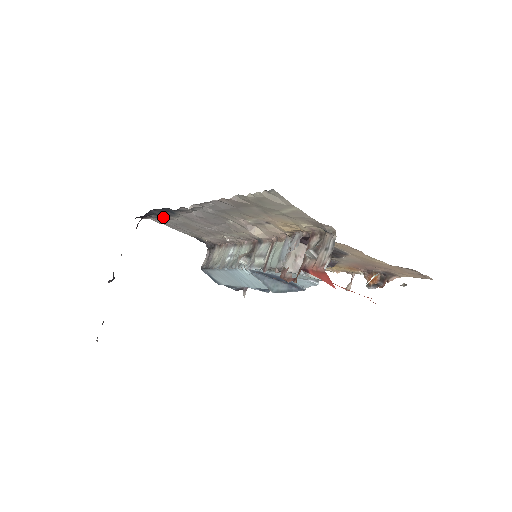
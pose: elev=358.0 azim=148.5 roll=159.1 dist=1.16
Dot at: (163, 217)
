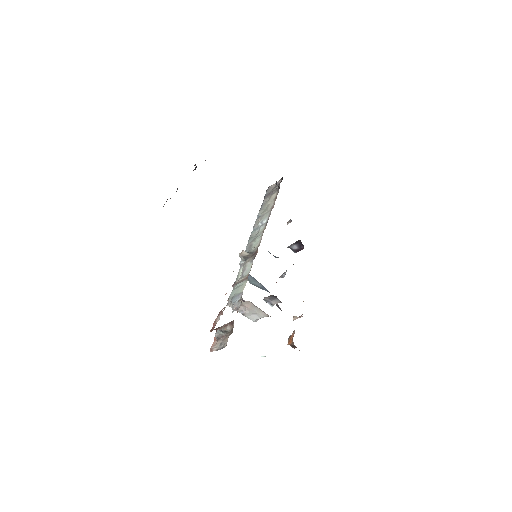
Dot at: occluded
